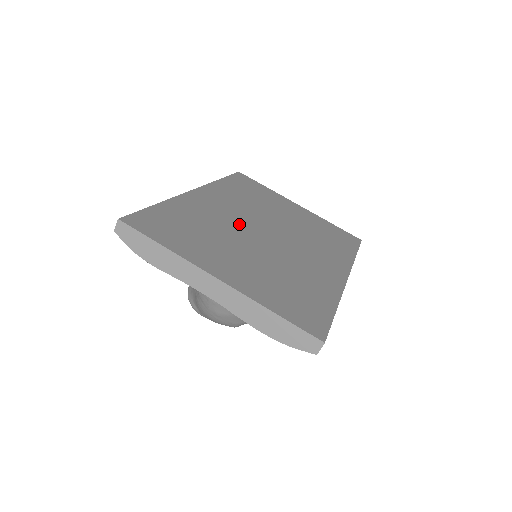
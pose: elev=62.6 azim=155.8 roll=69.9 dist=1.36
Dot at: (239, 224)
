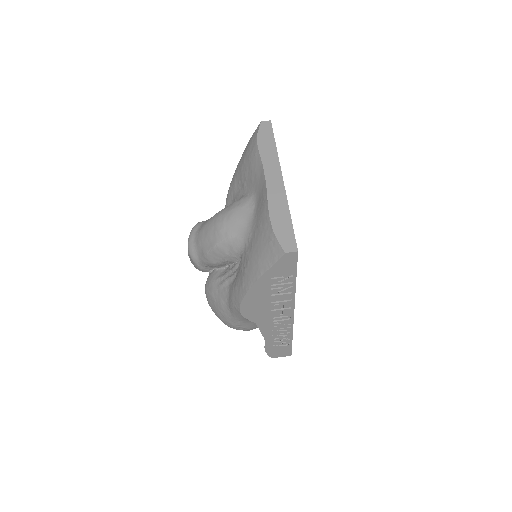
Dot at: occluded
